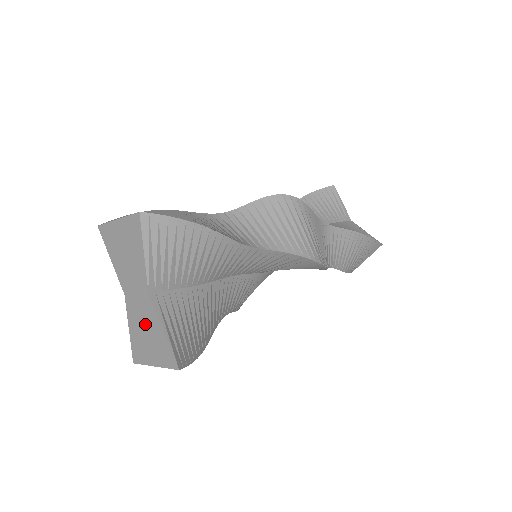
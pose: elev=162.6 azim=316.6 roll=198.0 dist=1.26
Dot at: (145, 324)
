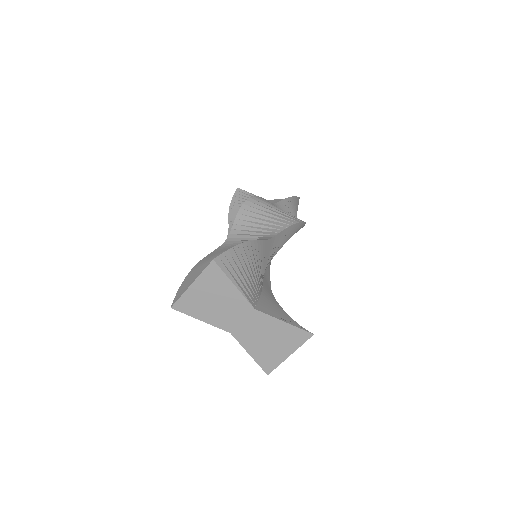
Dot at: (264, 334)
